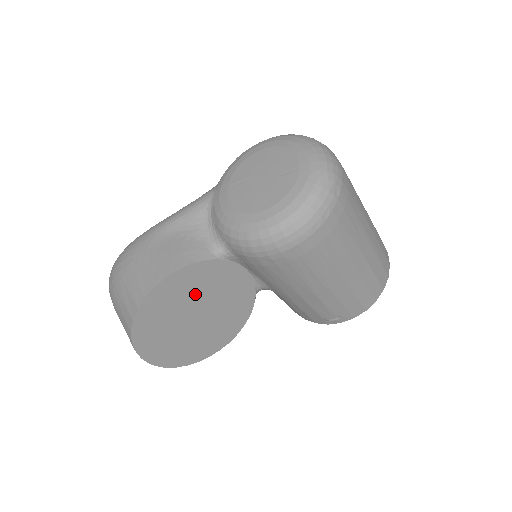
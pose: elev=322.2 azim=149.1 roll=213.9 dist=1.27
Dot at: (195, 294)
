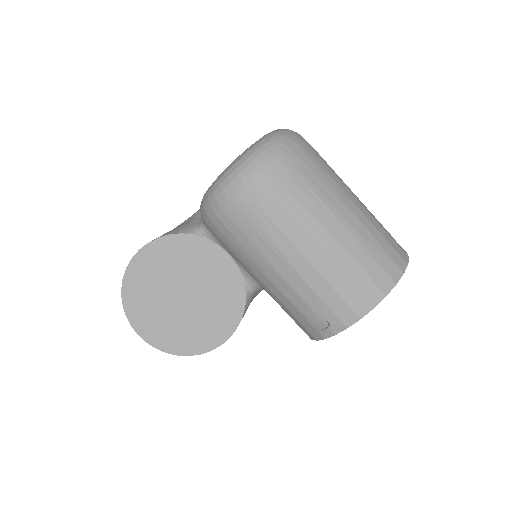
Dot at: (178, 269)
